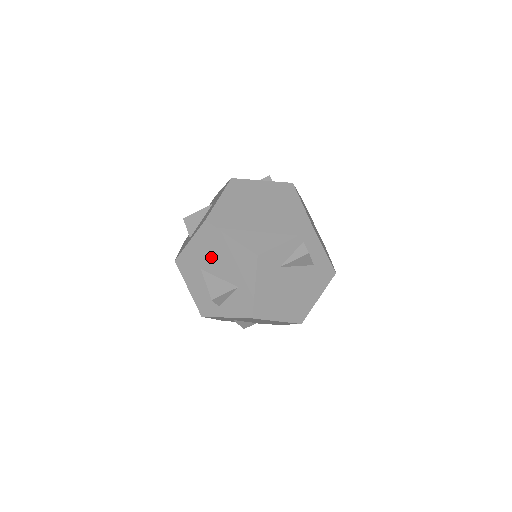
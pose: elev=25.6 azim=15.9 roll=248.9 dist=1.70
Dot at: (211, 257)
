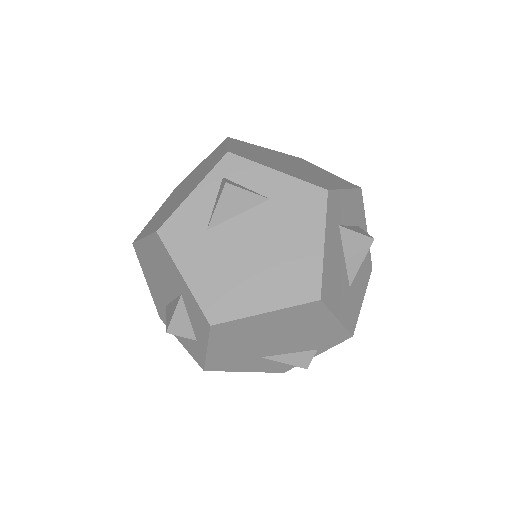
Dot at: (157, 281)
